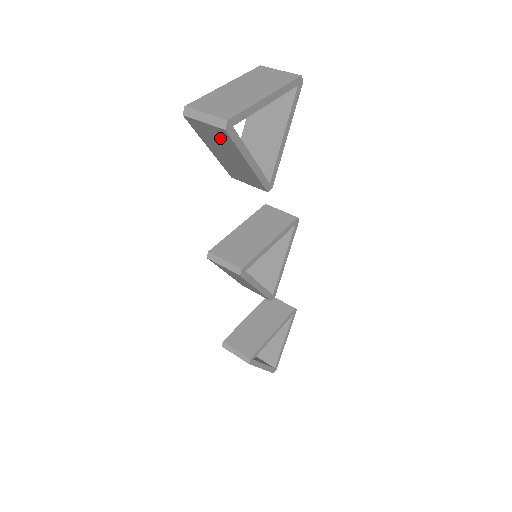
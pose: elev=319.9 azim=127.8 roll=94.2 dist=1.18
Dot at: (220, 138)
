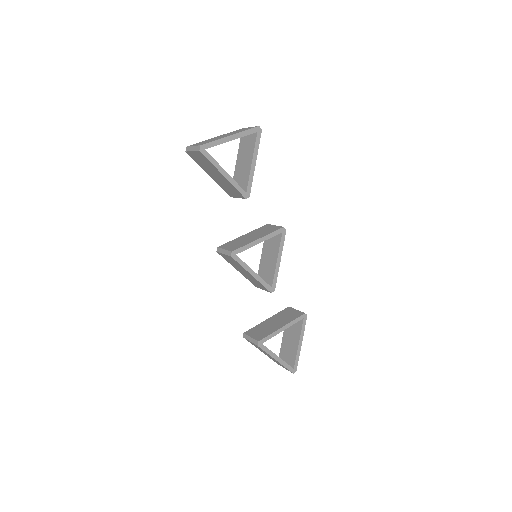
Dot at: (203, 160)
